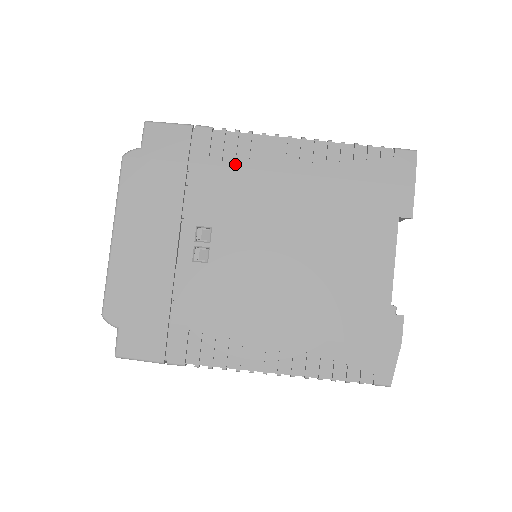
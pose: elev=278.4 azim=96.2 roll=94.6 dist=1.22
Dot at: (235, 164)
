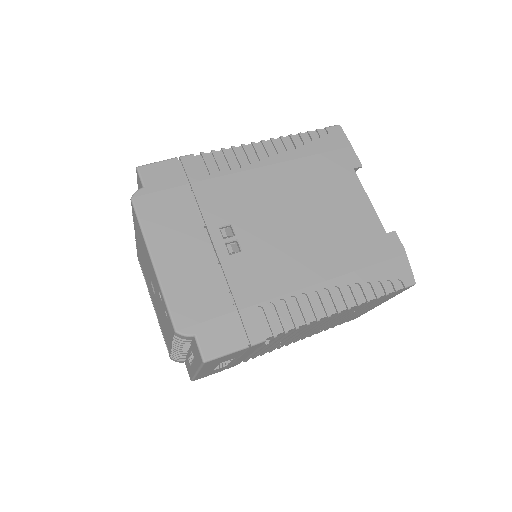
Dot at: (224, 173)
